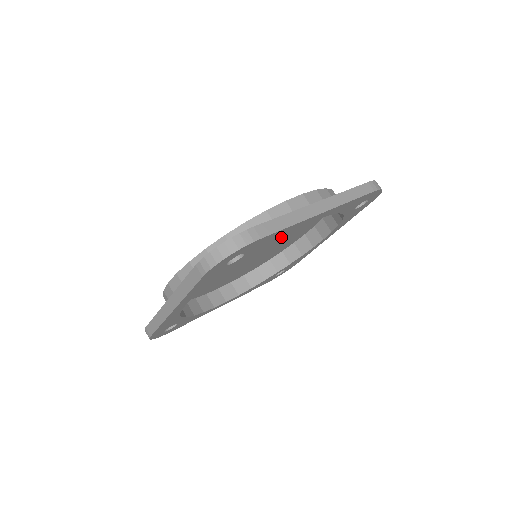
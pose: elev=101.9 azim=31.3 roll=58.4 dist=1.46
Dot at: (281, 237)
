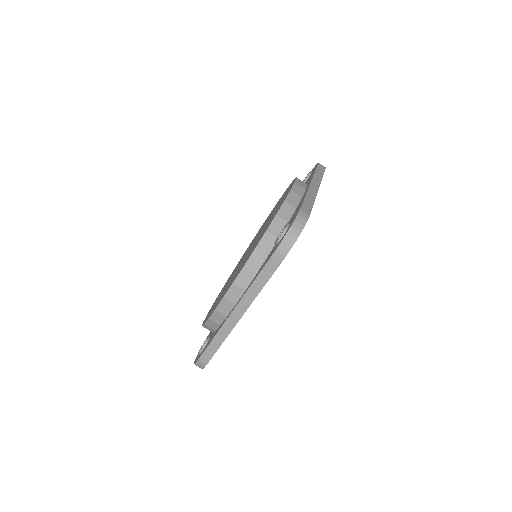
Dot at: occluded
